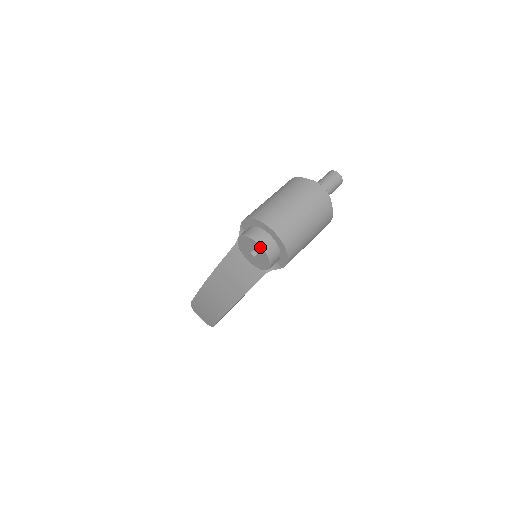
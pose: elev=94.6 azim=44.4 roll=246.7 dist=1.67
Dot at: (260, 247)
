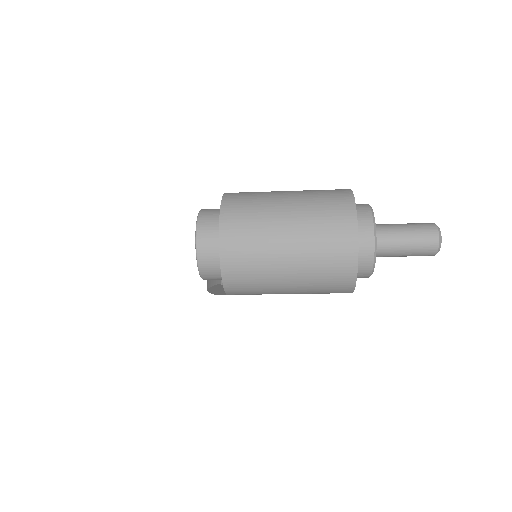
Dot at: (196, 242)
